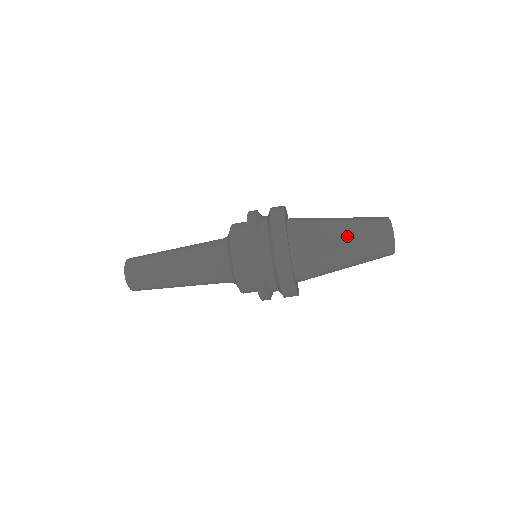
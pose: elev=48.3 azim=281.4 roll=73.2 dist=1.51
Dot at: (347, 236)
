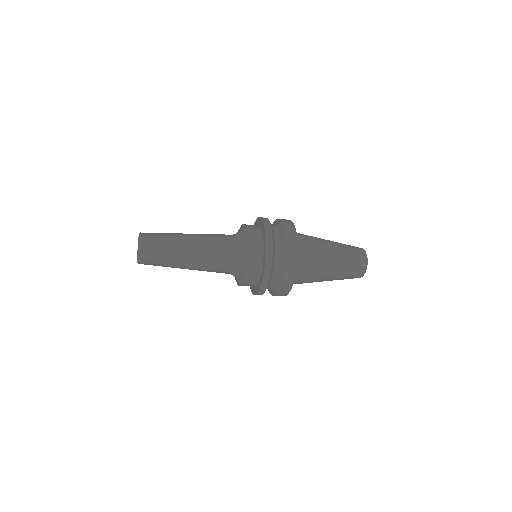
Dot at: (335, 272)
